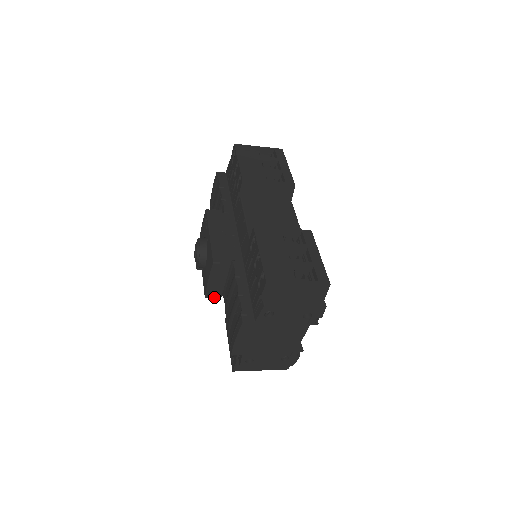
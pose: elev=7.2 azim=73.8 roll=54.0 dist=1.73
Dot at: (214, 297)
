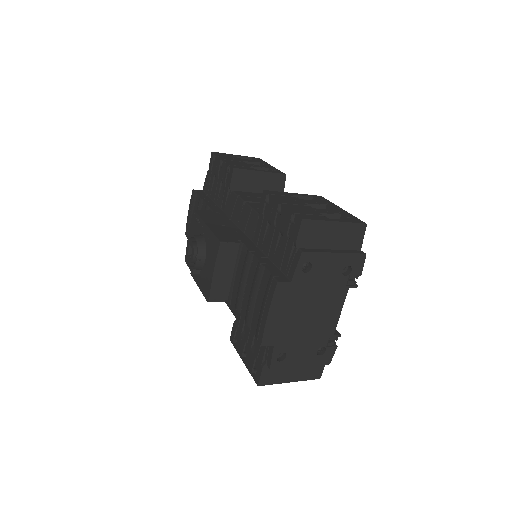
Dot at: (219, 299)
